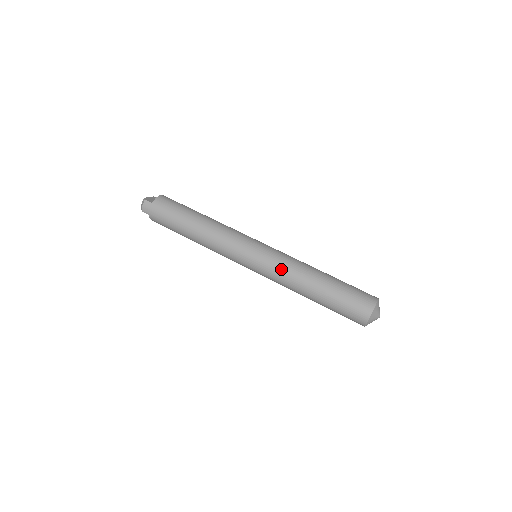
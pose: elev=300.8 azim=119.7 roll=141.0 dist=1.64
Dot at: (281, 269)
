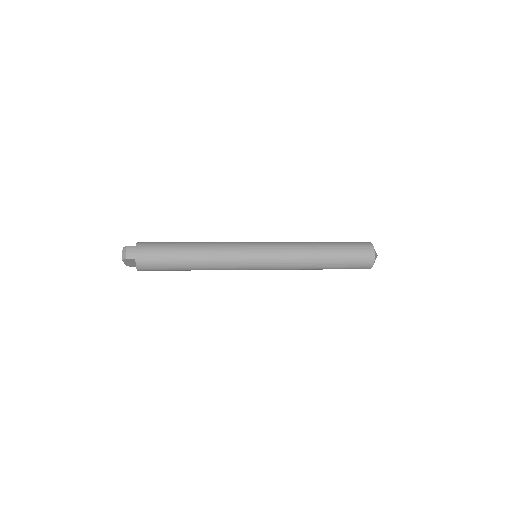
Dot at: (288, 247)
